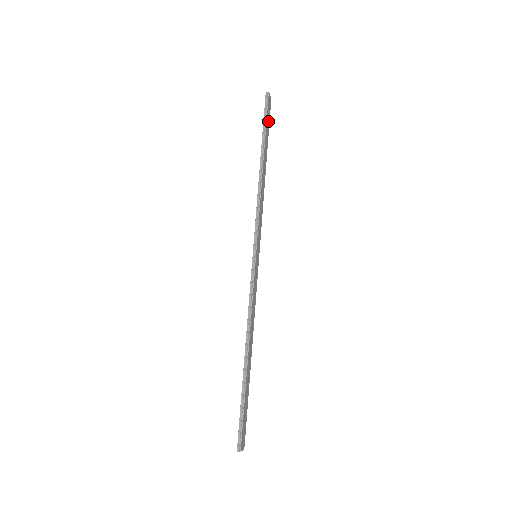
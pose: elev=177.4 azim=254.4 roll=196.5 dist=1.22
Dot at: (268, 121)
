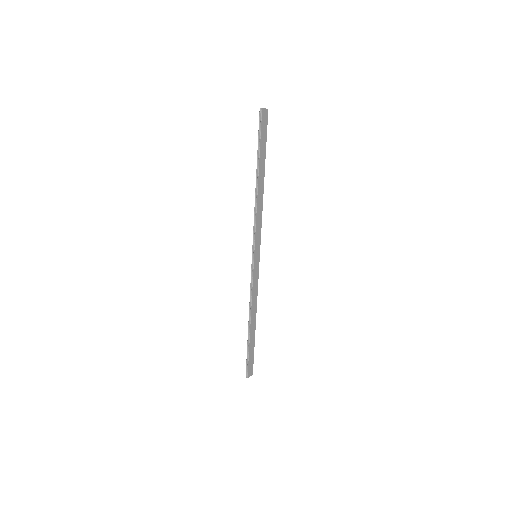
Dot at: (264, 136)
